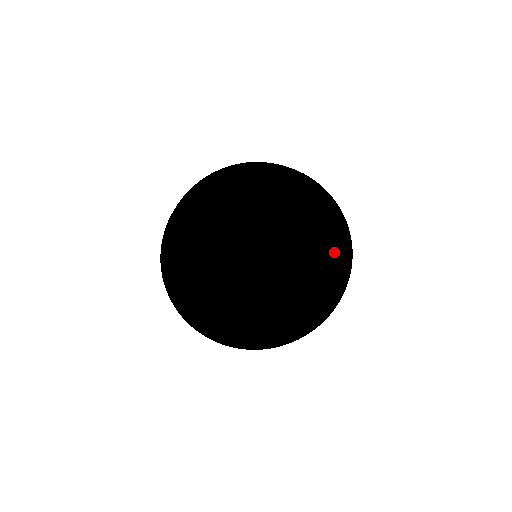
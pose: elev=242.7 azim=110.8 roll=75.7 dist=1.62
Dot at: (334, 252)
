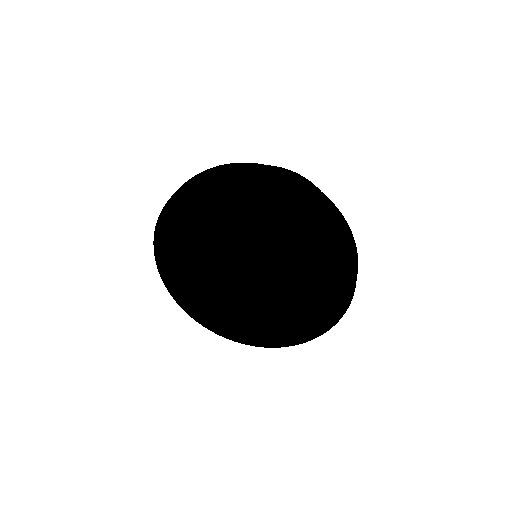
Dot at: (311, 322)
